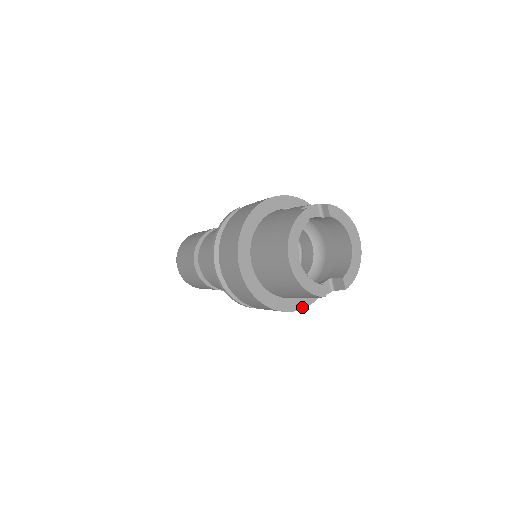
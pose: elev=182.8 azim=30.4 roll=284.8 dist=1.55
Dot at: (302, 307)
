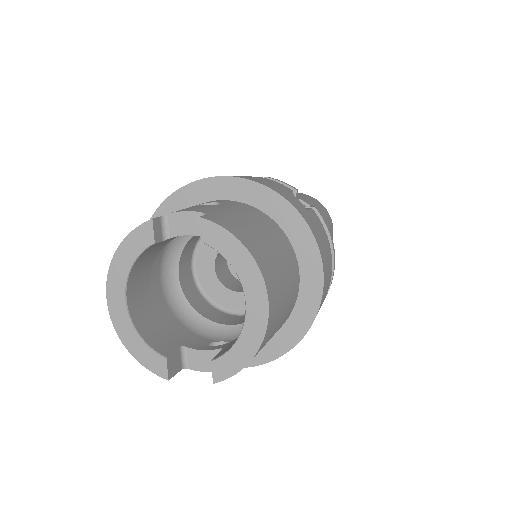
Dot at: occluded
